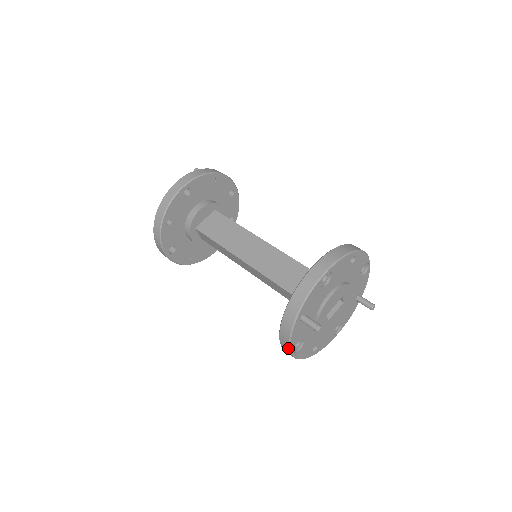
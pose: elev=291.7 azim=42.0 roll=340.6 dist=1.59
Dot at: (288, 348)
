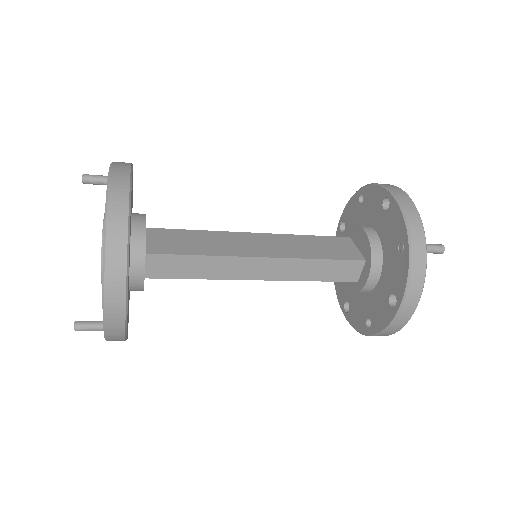
Dot at: (418, 299)
